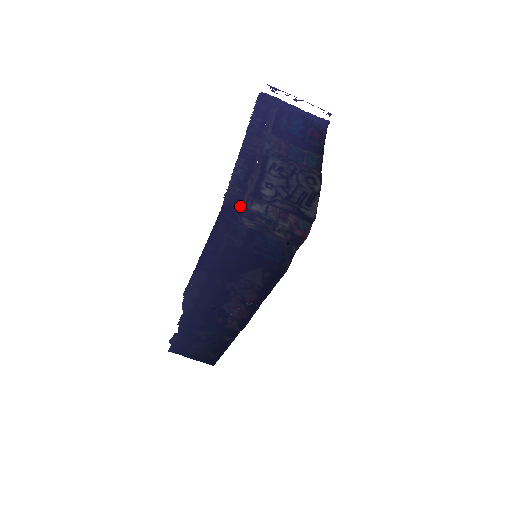
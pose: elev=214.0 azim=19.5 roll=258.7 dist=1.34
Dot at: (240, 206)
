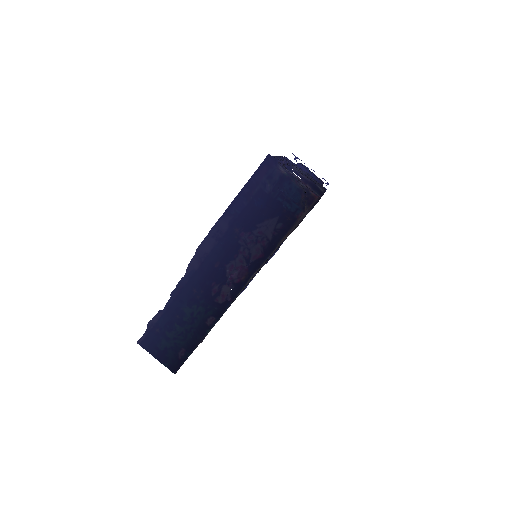
Dot at: (278, 163)
